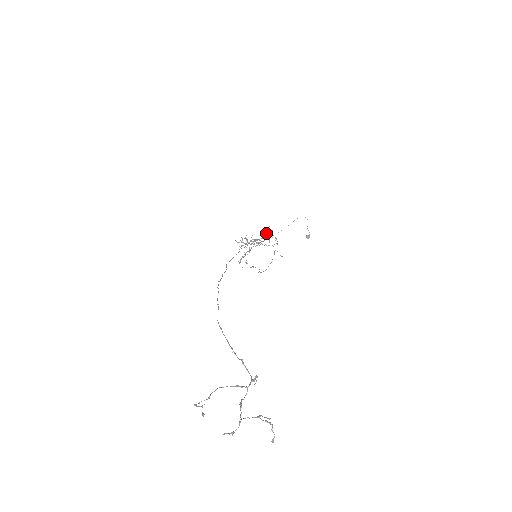
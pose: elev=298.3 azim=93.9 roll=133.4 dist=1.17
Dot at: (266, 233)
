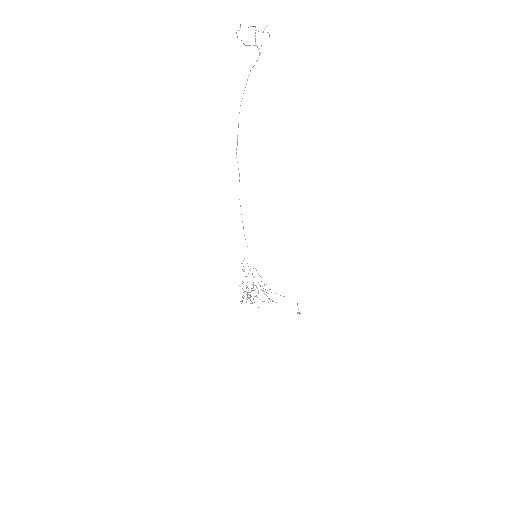
Dot at: occluded
